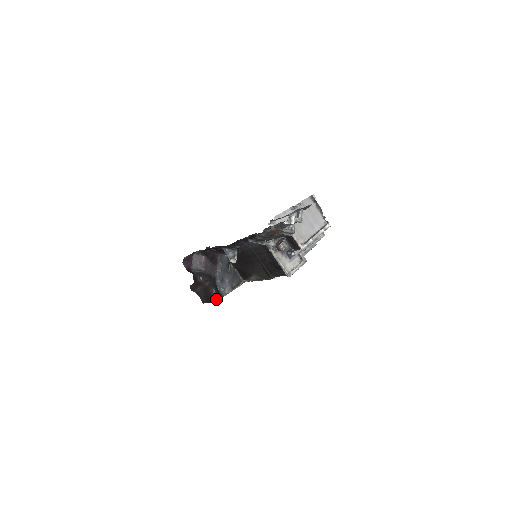
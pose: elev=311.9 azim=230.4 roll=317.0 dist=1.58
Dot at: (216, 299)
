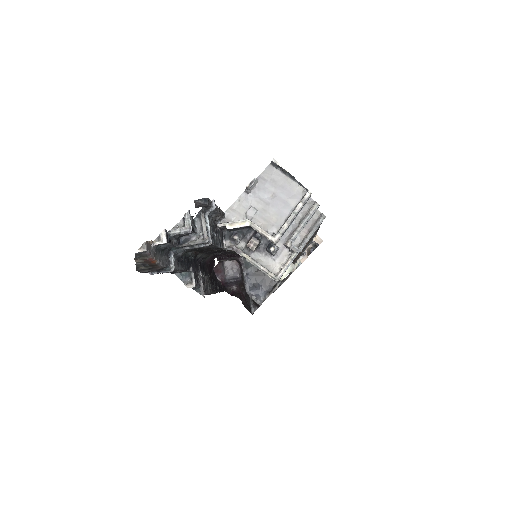
Dot at: (256, 309)
